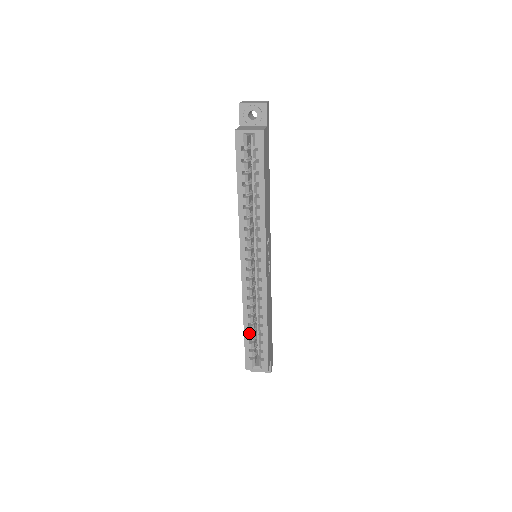
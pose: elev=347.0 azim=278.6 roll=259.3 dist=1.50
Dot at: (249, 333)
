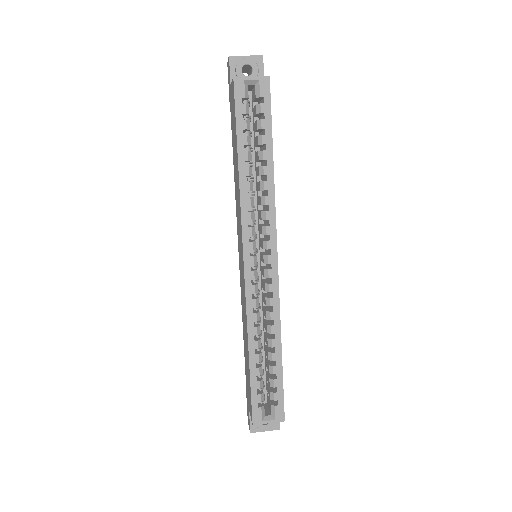
Dot at: (255, 366)
